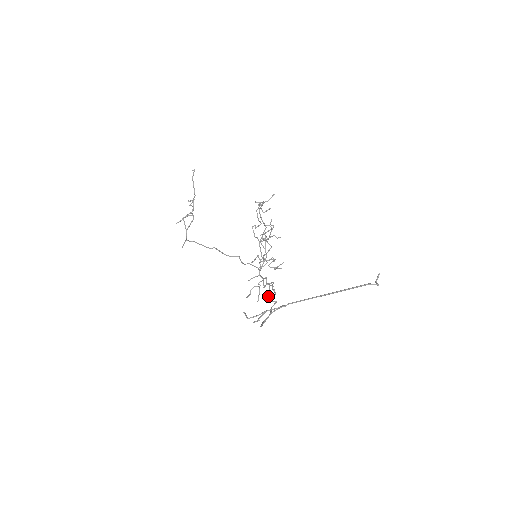
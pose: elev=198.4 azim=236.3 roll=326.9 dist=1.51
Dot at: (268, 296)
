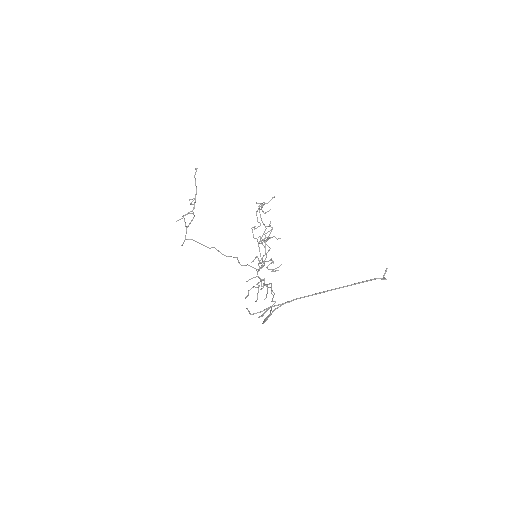
Dot at: (266, 297)
